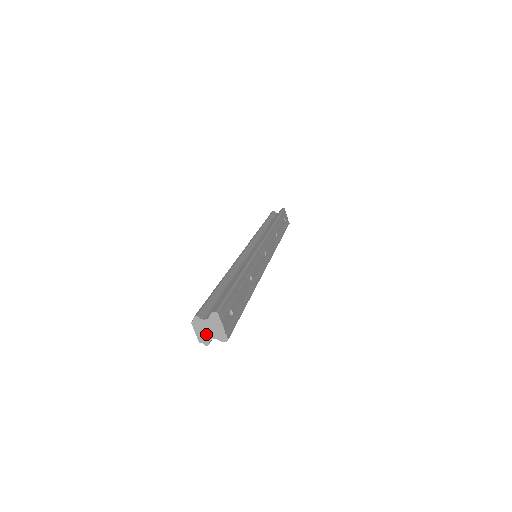
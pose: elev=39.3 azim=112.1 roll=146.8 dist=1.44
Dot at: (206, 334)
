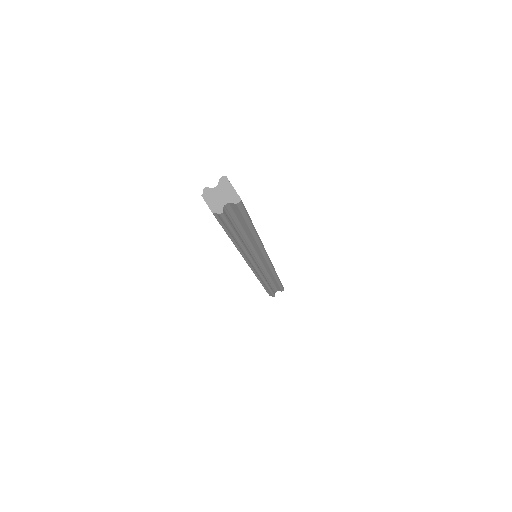
Dot at: (218, 202)
